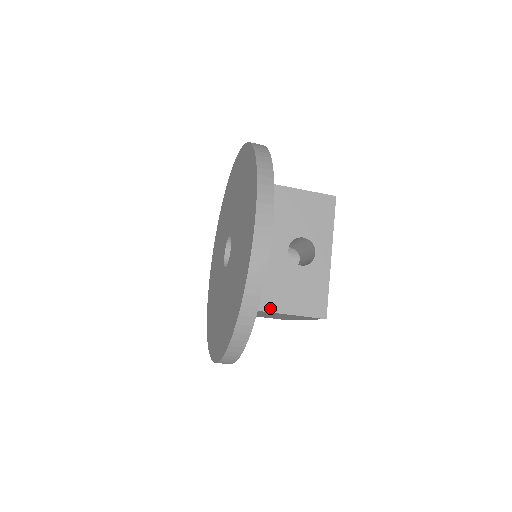
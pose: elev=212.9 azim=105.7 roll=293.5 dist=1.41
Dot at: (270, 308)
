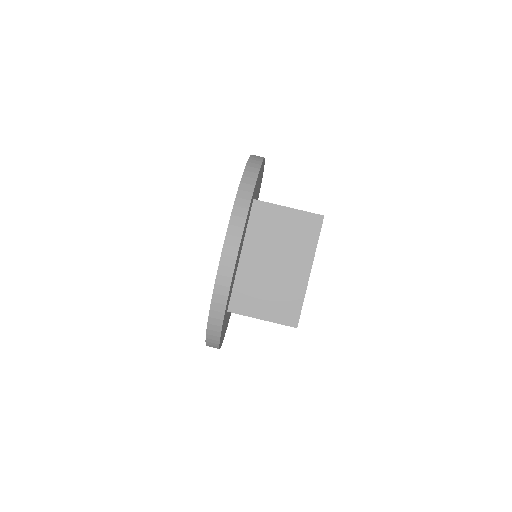
Dot at: (272, 204)
